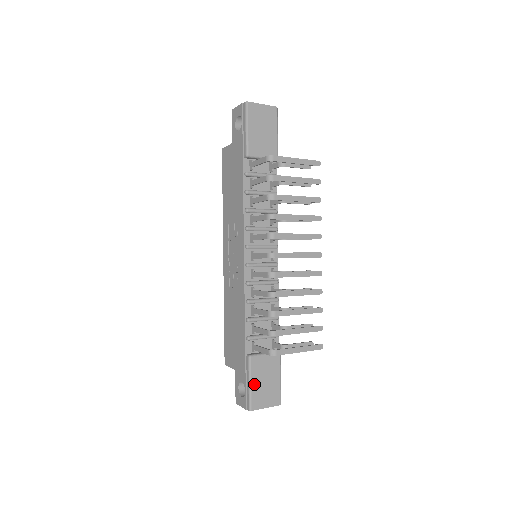
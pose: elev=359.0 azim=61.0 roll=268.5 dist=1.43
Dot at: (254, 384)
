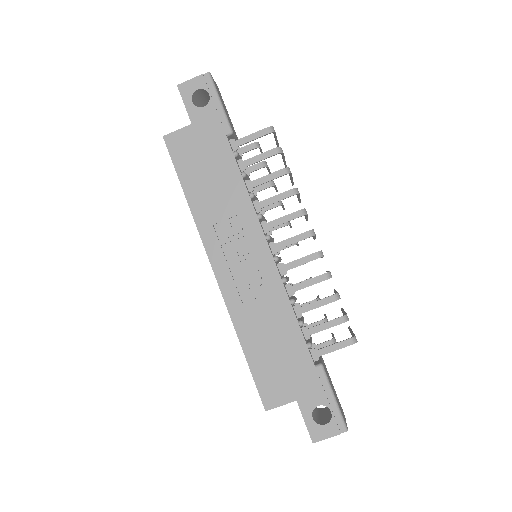
Dot at: (335, 397)
